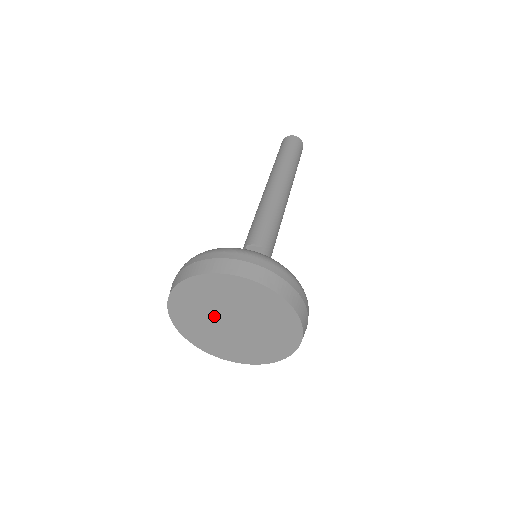
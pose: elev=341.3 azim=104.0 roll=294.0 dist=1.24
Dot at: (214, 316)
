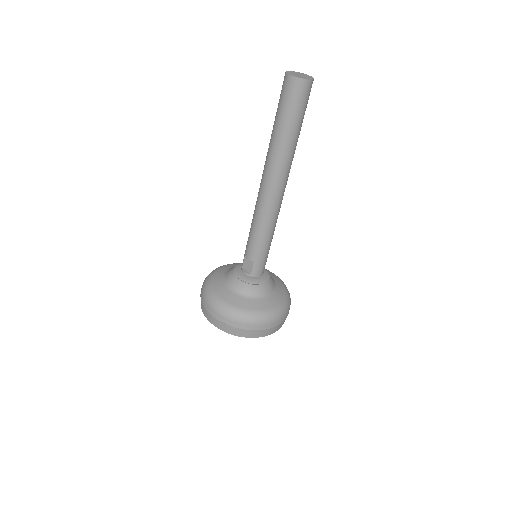
Dot at: occluded
